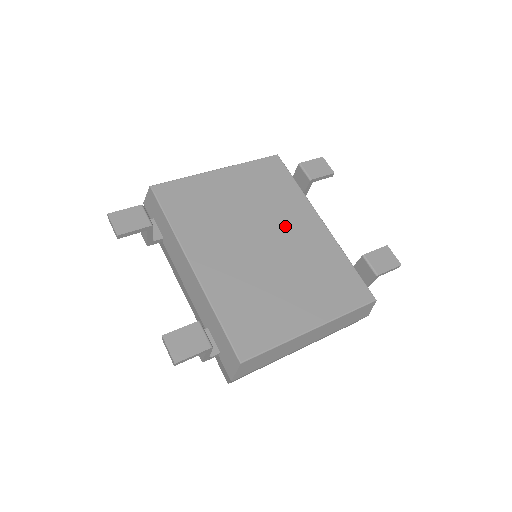
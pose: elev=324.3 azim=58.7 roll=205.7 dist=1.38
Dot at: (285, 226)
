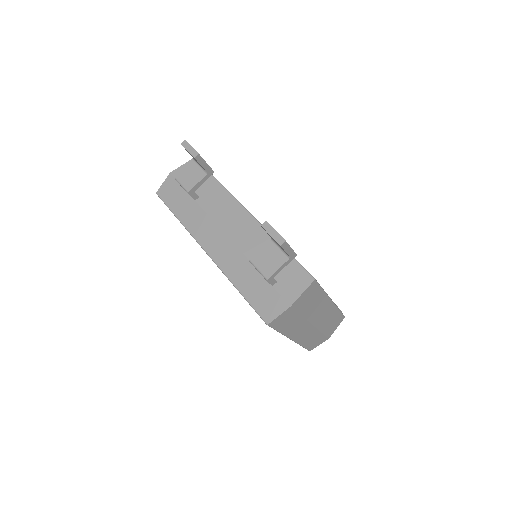
Dot at: occluded
